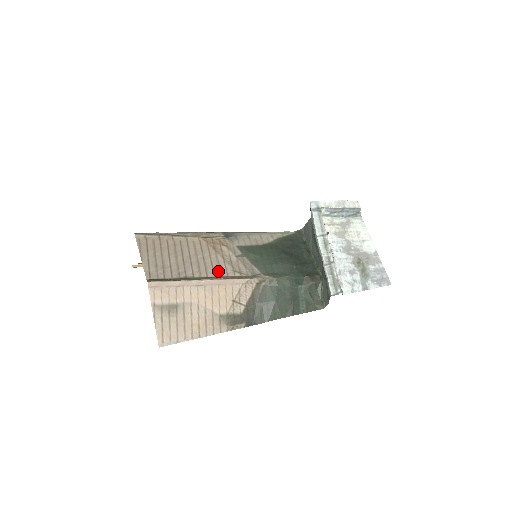
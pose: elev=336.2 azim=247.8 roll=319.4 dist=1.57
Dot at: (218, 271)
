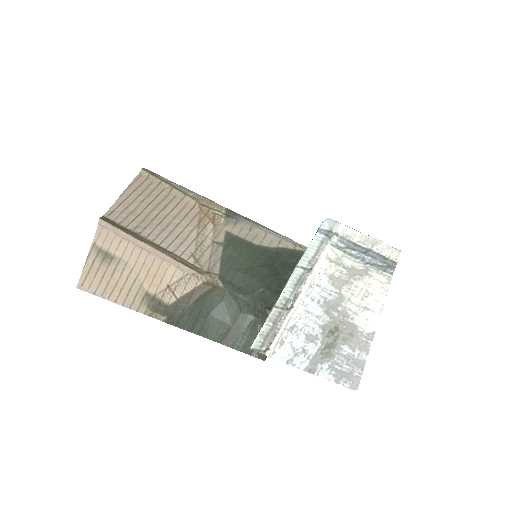
Dot at: (176, 245)
